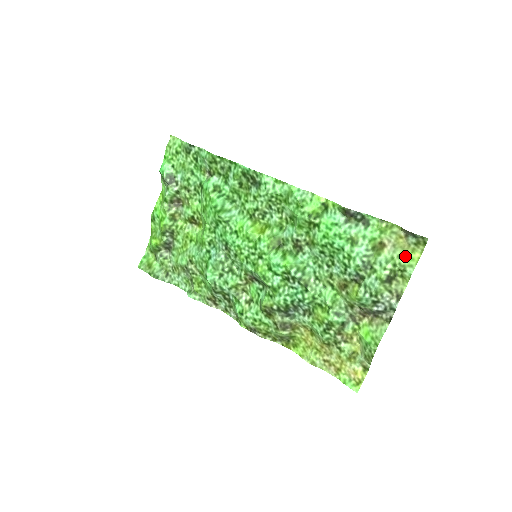
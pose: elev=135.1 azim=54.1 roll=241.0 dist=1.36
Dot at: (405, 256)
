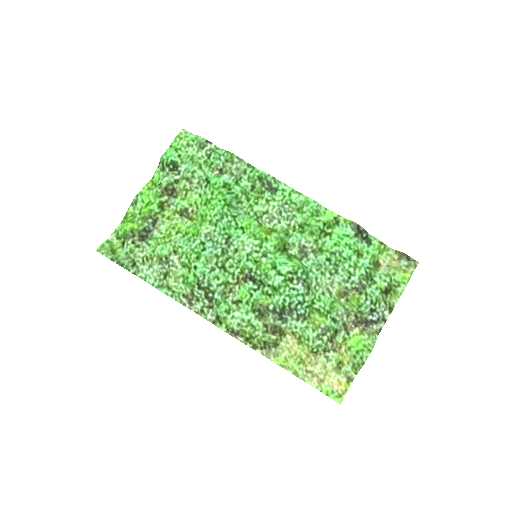
Dot at: (399, 274)
